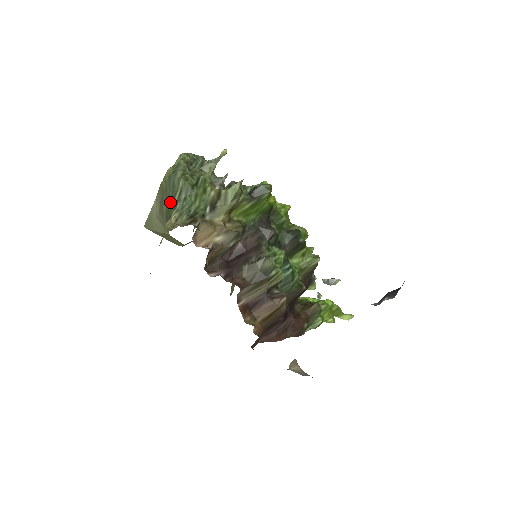
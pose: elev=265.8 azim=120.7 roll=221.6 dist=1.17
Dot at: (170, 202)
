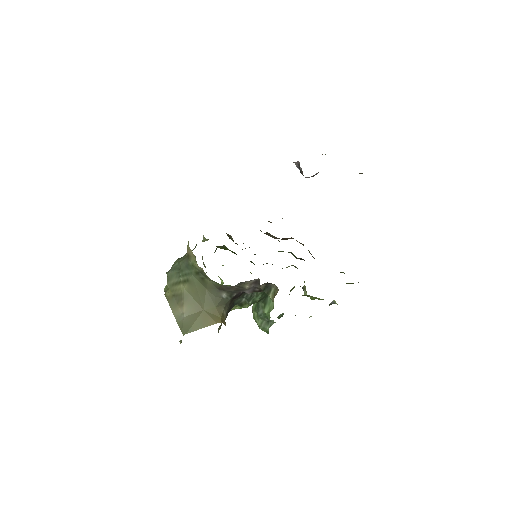
Dot at: (180, 267)
